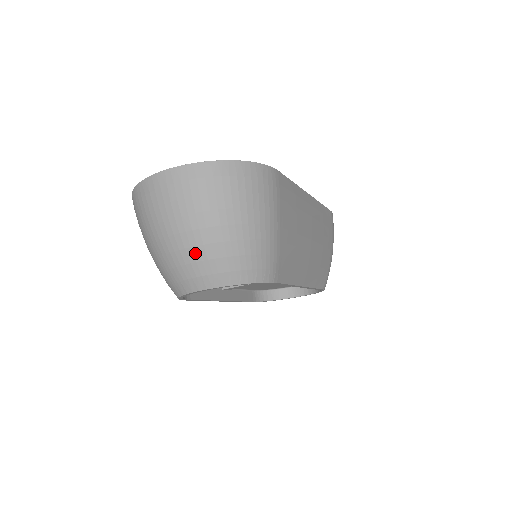
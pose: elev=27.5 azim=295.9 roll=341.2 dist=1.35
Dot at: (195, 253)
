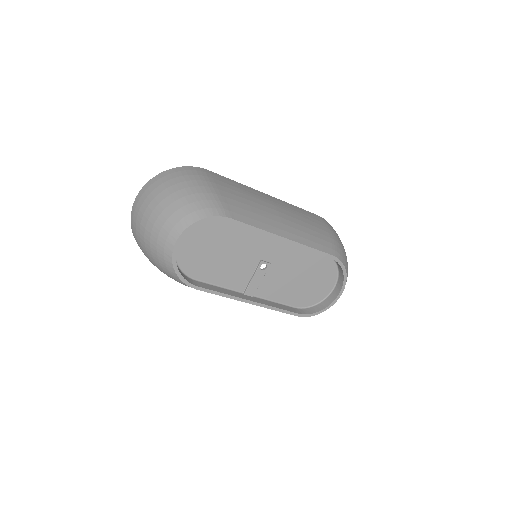
Dot at: (159, 222)
